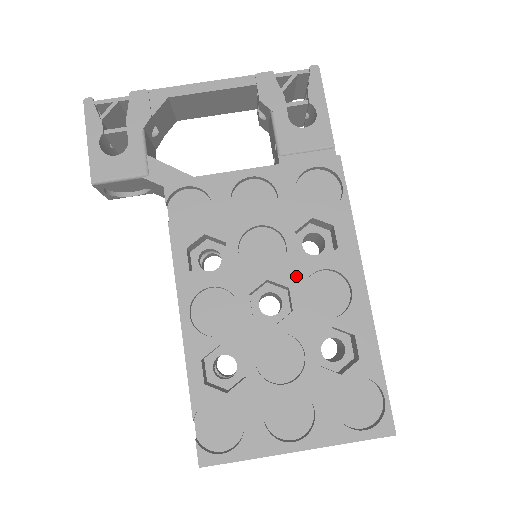
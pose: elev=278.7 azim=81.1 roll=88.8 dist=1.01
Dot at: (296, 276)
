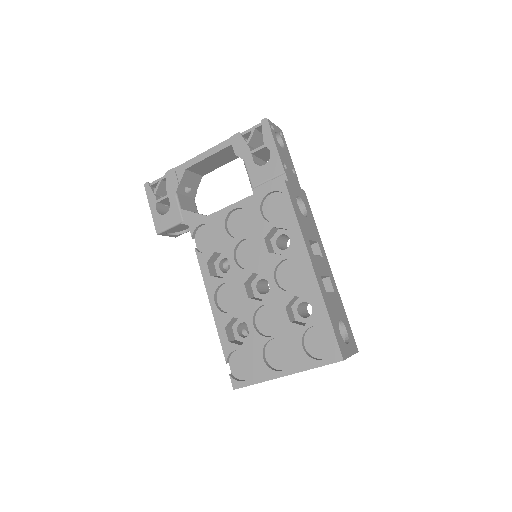
Dot at: (269, 267)
